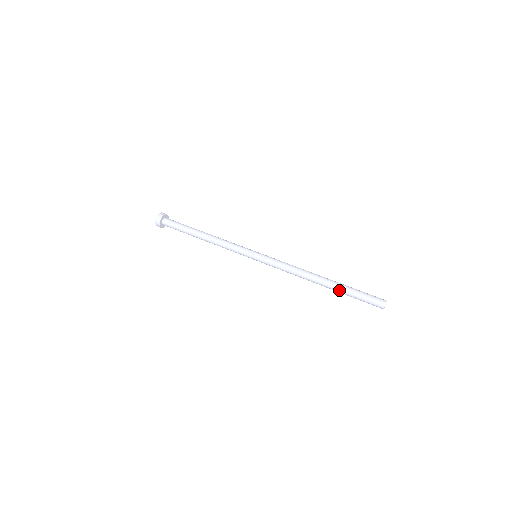
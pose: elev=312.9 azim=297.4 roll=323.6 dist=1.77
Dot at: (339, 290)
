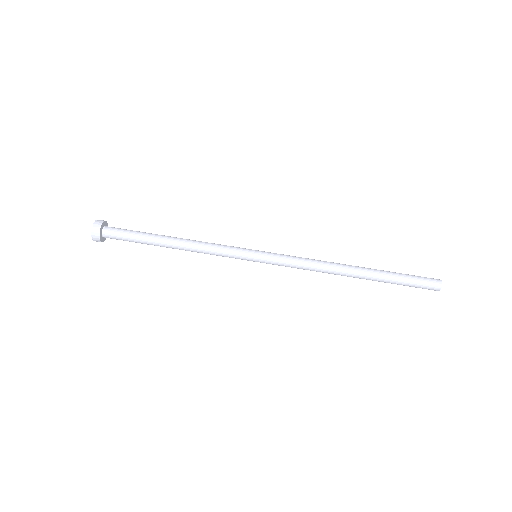
Dot at: (380, 279)
